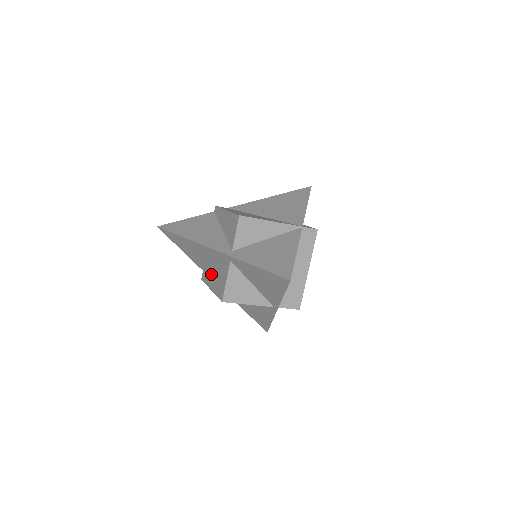
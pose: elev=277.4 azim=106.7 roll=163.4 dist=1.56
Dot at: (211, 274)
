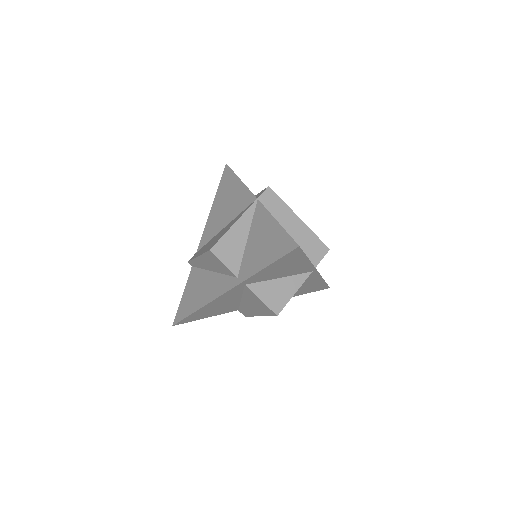
Dot at: (246, 307)
